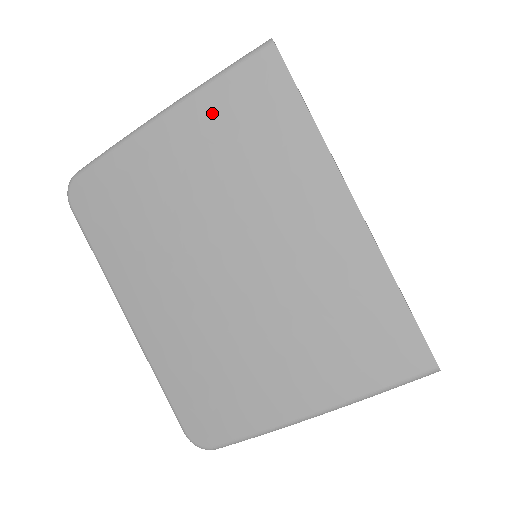
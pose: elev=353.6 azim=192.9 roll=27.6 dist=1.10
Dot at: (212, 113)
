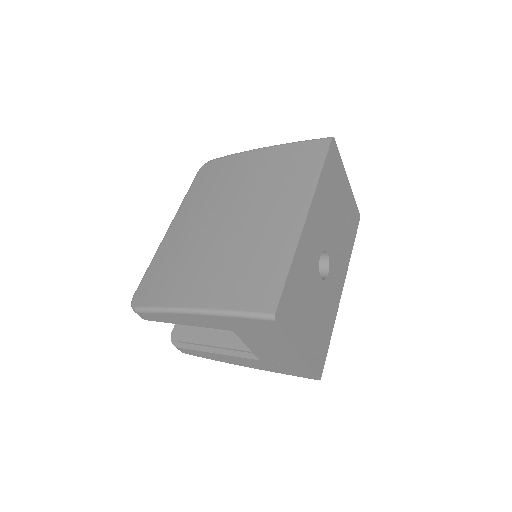
Dot at: (284, 154)
